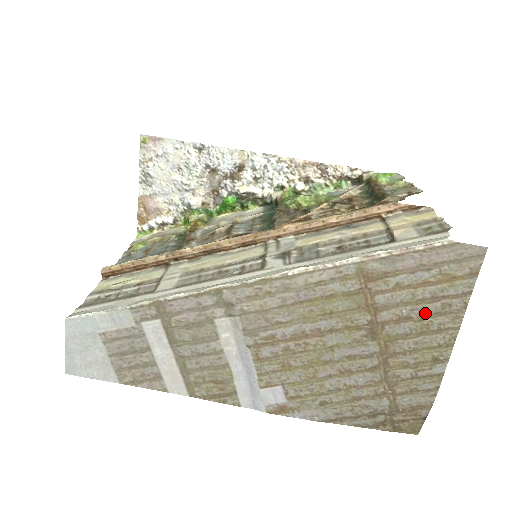
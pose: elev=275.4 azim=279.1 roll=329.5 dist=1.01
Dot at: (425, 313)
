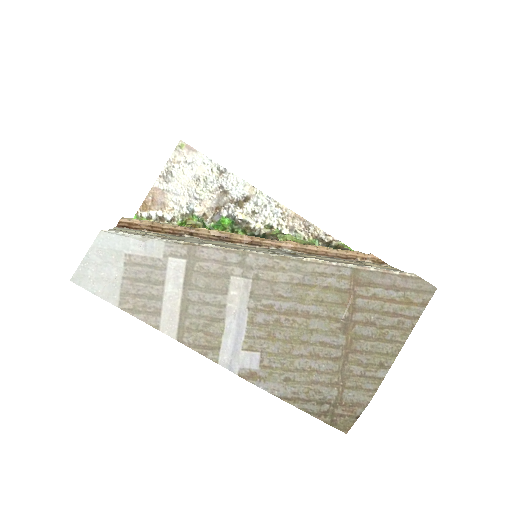
Dot at: (386, 324)
